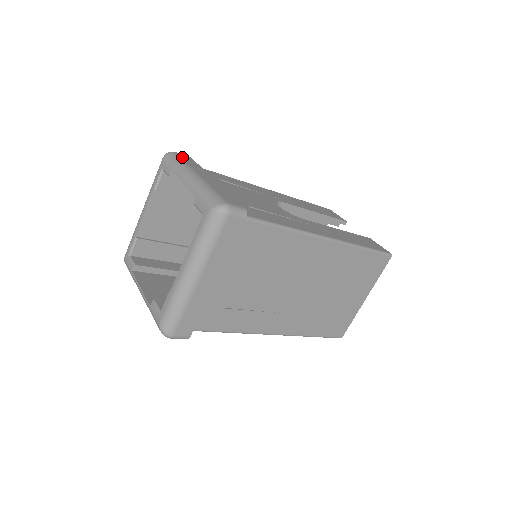
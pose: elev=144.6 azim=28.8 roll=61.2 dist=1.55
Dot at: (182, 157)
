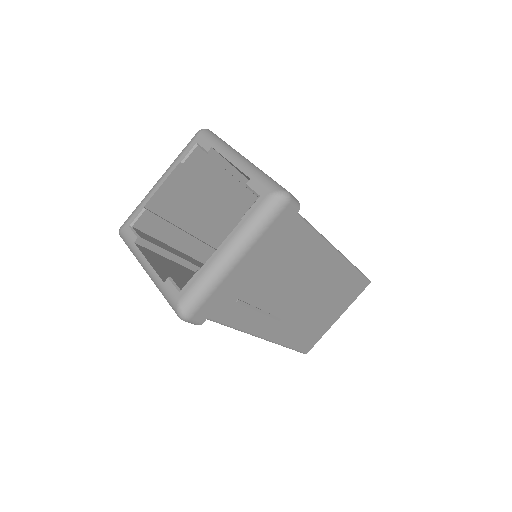
Dot at: occluded
